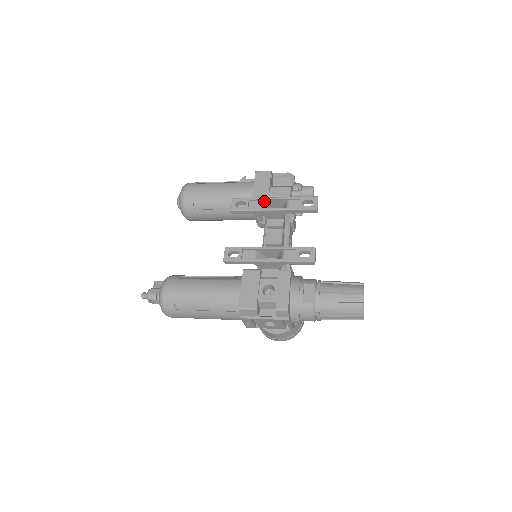
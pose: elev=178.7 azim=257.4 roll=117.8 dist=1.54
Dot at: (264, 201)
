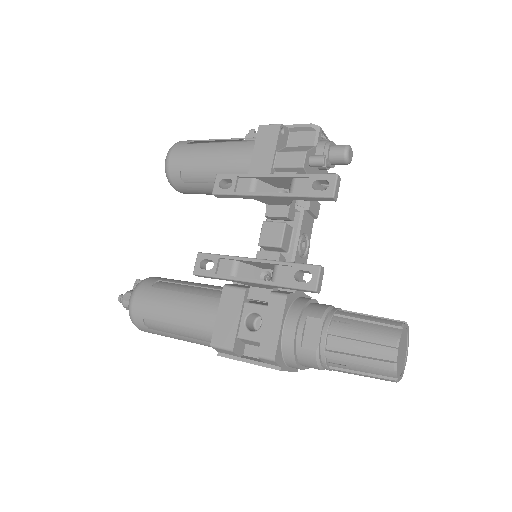
Dot at: (260, 178)
